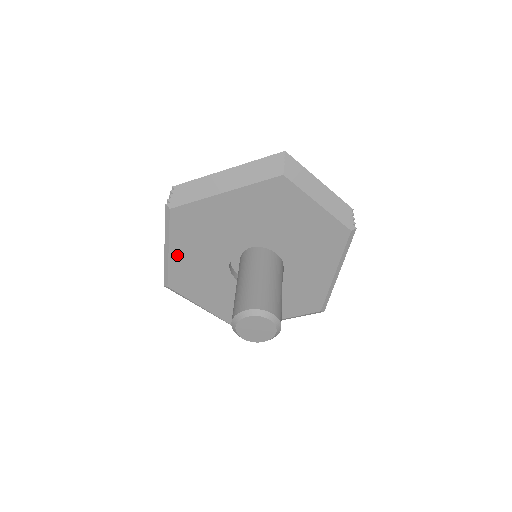
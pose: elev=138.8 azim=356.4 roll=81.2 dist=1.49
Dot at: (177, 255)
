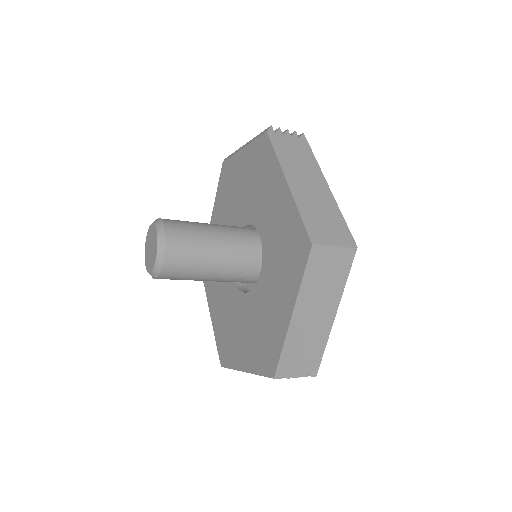
Dot at: (214, 311)
